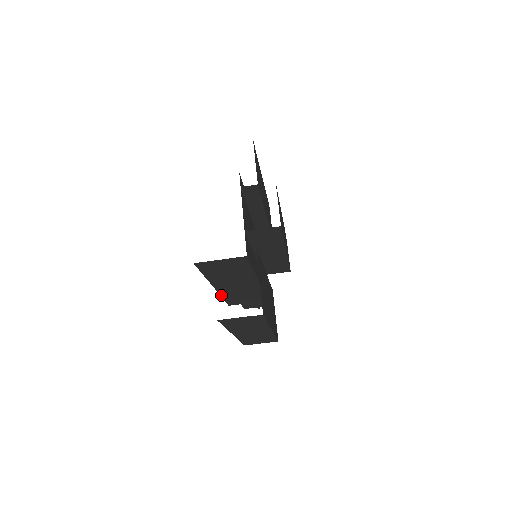
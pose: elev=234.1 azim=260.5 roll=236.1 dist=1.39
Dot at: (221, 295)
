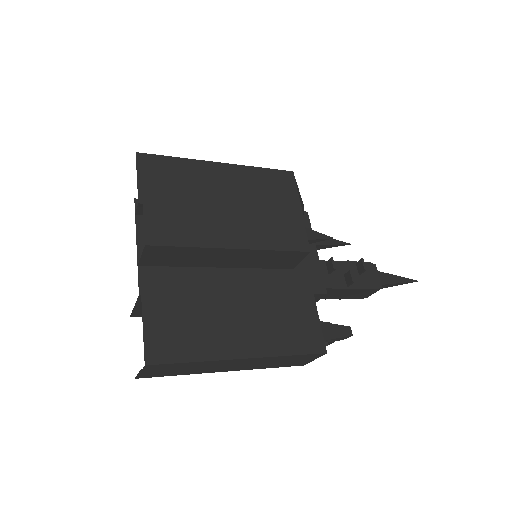
Dot at: occluded
